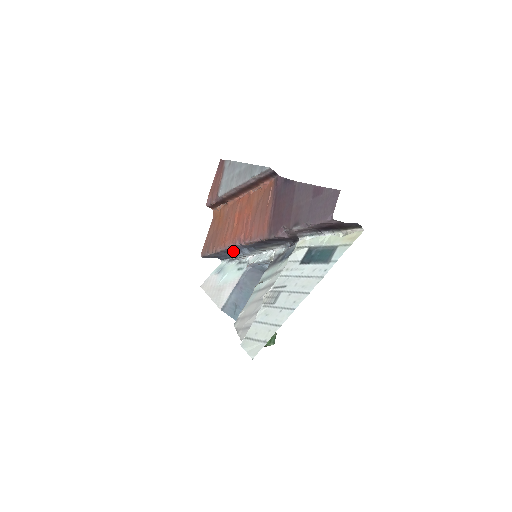
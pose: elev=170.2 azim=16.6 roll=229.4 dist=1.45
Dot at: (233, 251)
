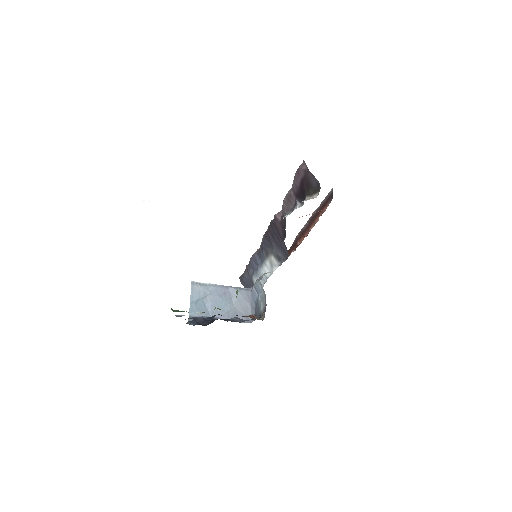
Dot at: (255, 267)
